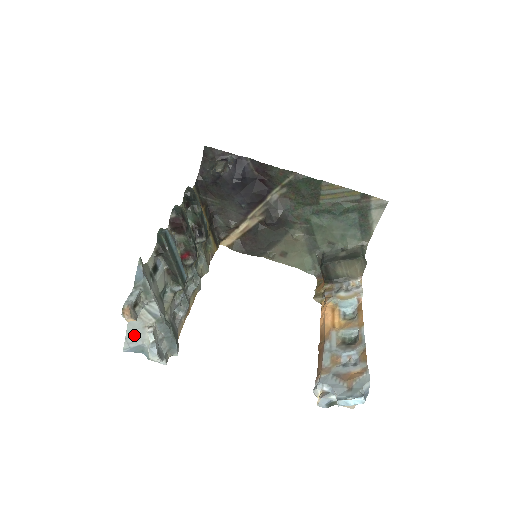
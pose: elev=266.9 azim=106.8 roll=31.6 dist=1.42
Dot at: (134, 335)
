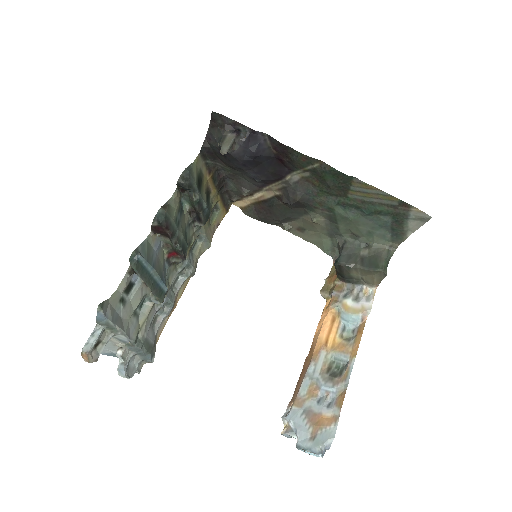
Dot at: (107, 347)
